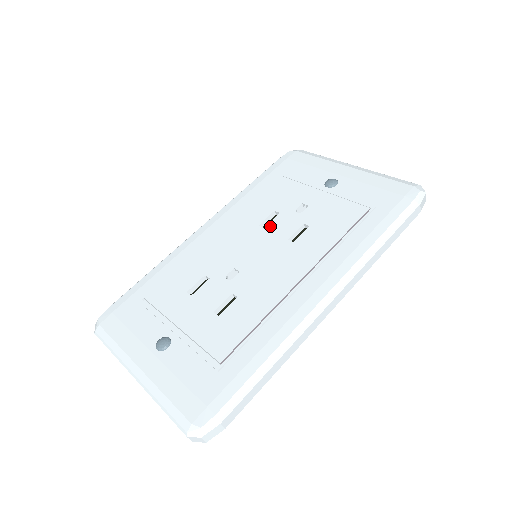
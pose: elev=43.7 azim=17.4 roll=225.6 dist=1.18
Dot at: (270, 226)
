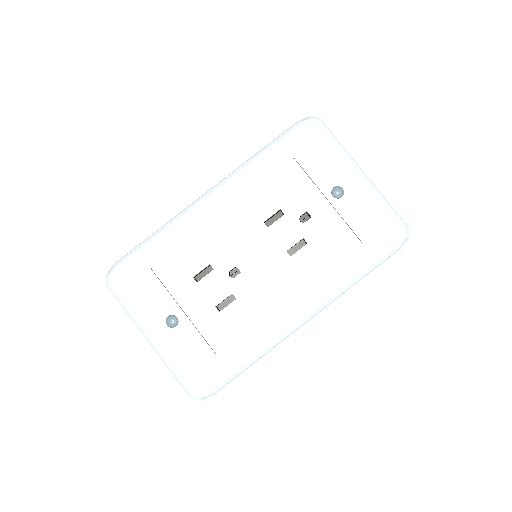
Dot at: (274, 228)
